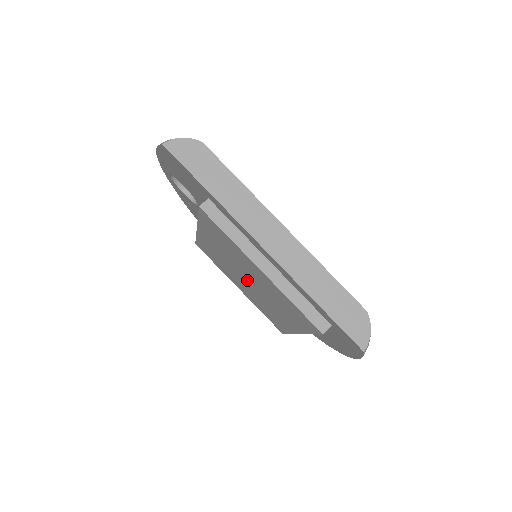
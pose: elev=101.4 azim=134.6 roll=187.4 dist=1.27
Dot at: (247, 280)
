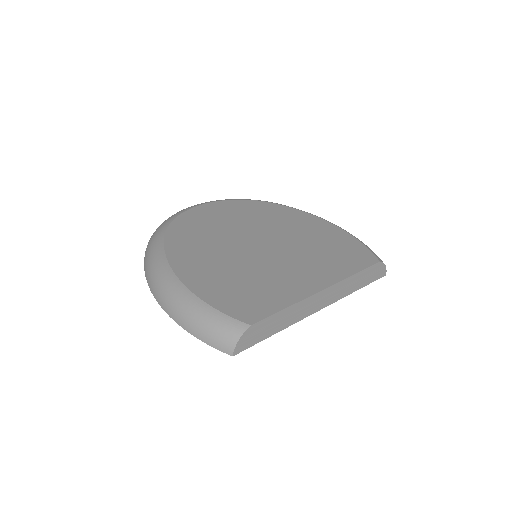
Dot at: occluded
